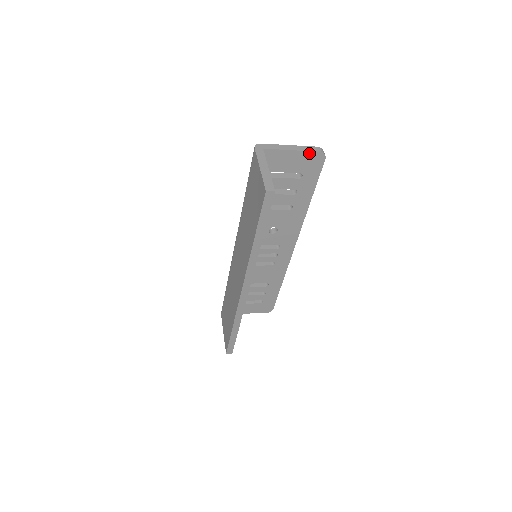
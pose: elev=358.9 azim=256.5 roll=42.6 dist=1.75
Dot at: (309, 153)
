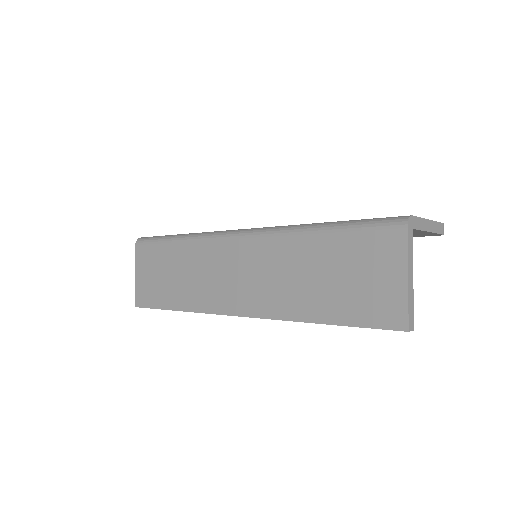
Dot at: (435, 233)
